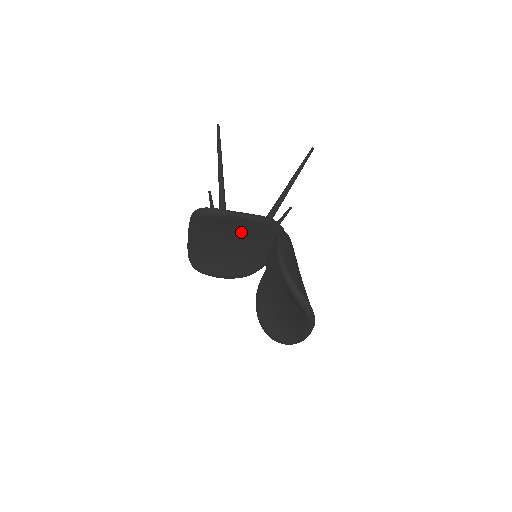
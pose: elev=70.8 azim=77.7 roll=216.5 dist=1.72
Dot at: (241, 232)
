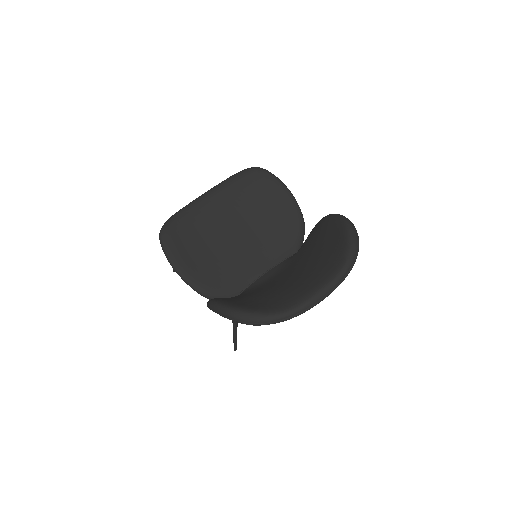
Dot at: (265, 222)
